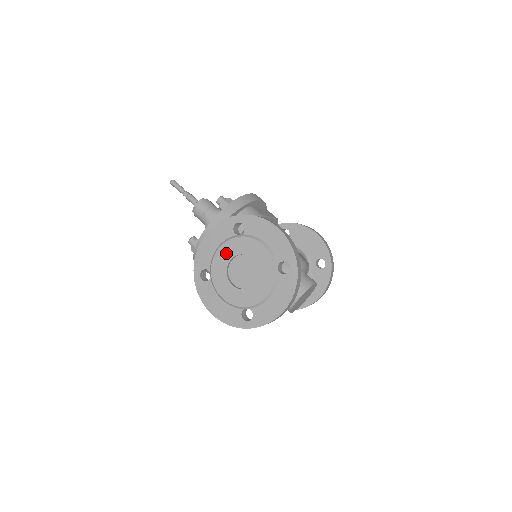
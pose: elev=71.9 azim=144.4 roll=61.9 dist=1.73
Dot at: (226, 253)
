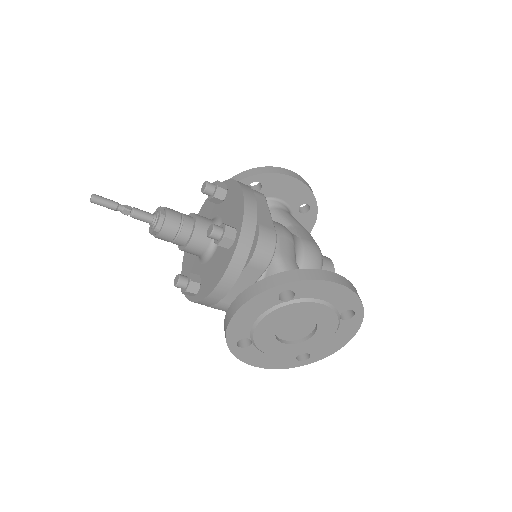
Dot at: (273, 322)
